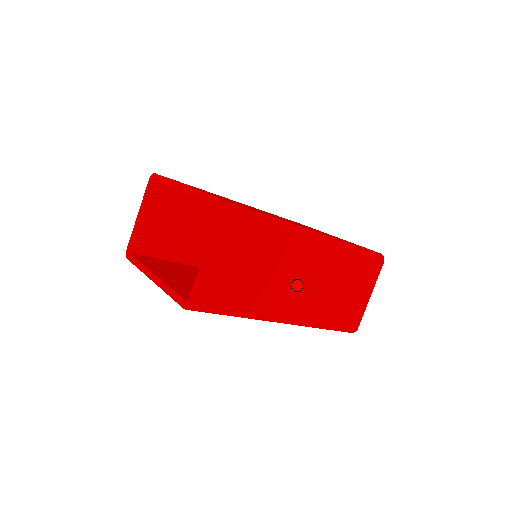
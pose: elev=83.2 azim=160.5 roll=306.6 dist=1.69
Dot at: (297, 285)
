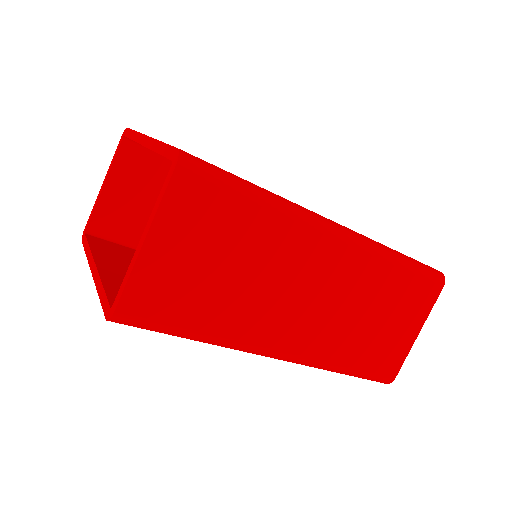
Dot at: (301, 303)
